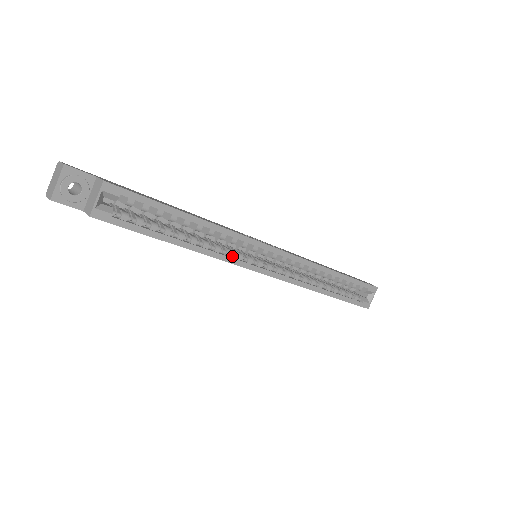
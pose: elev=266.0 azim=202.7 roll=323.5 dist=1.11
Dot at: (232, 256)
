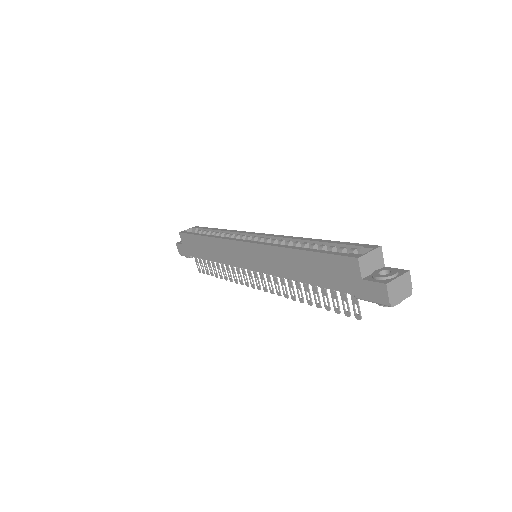
Dot at: occluded
